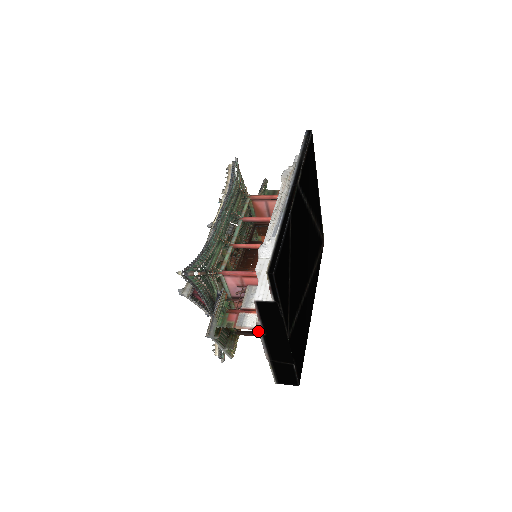
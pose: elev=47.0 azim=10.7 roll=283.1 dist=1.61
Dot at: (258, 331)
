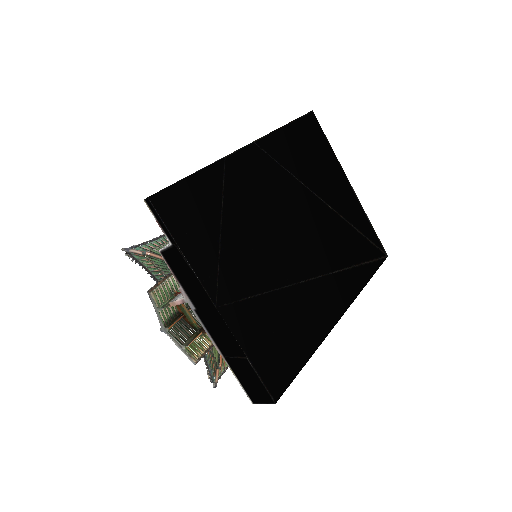
Dot at: (188, 304)
